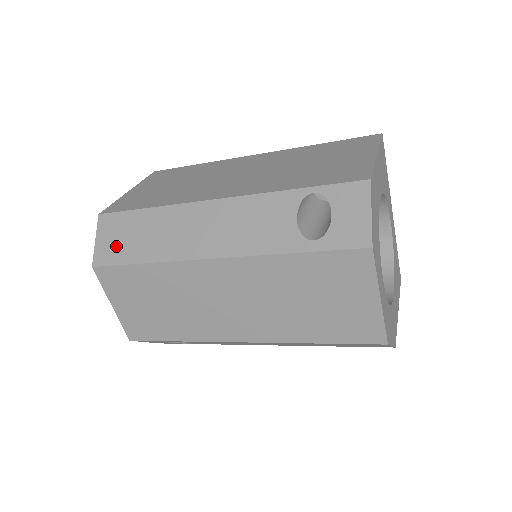
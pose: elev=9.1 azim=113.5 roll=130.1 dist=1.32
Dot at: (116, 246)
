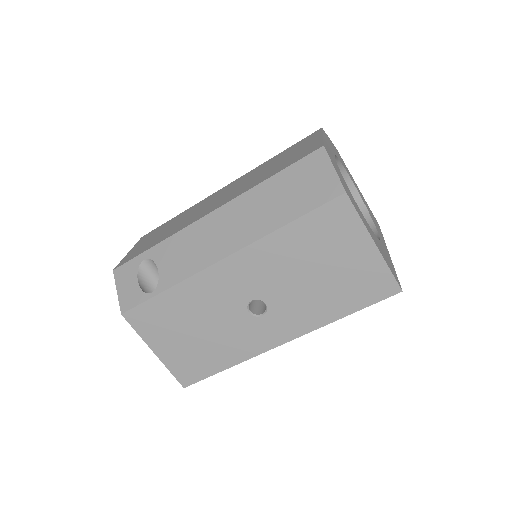
Dot at: occluded
